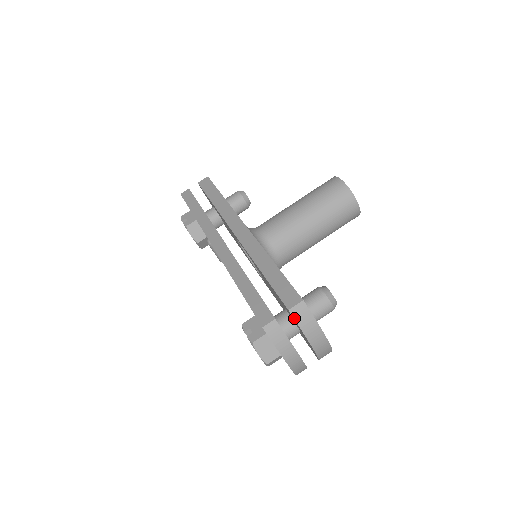
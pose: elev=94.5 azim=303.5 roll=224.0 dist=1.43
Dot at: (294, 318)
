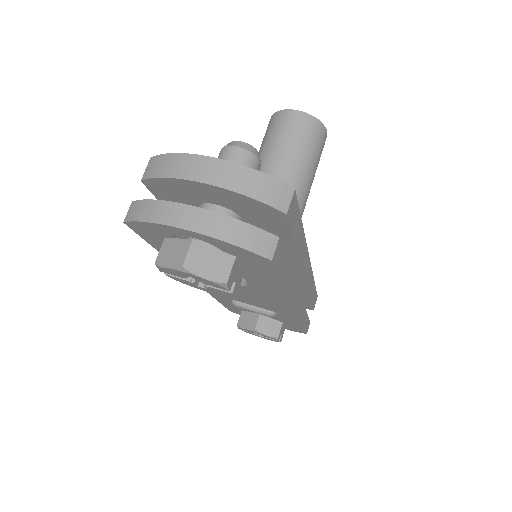
Dot at: (147, 178)
